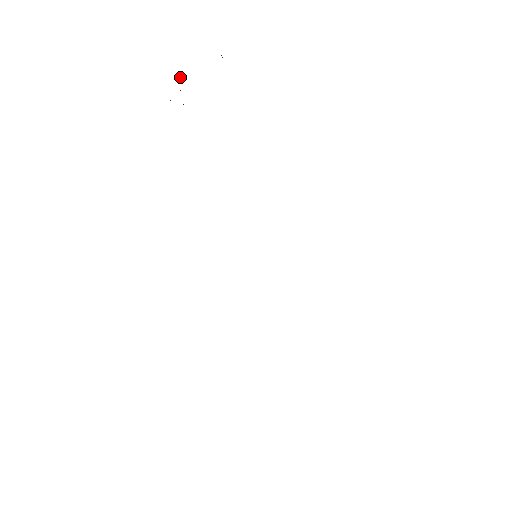
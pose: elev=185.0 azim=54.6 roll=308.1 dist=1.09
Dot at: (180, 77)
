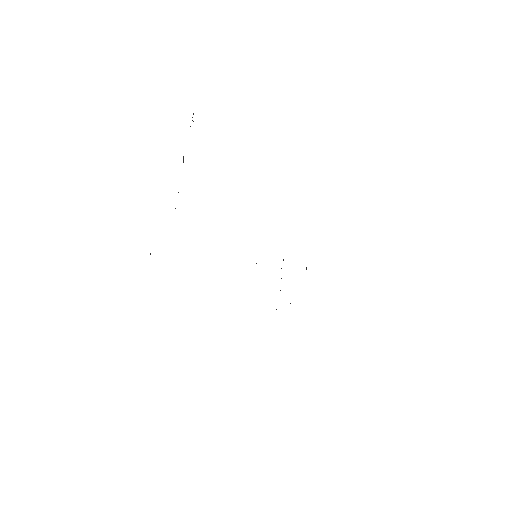
Dot at: occluded
